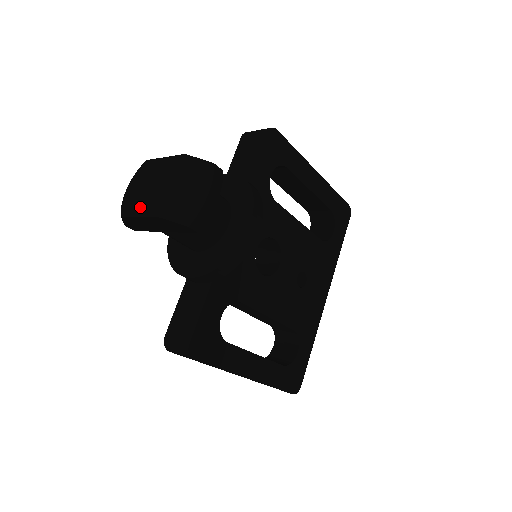
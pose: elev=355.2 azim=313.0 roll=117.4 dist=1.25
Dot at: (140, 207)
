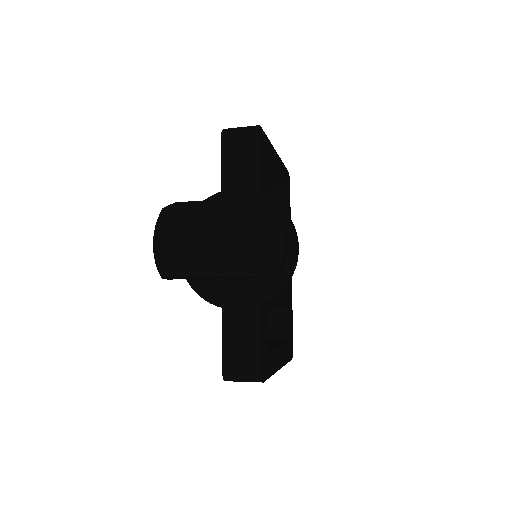
Dot at: (204, 264)
